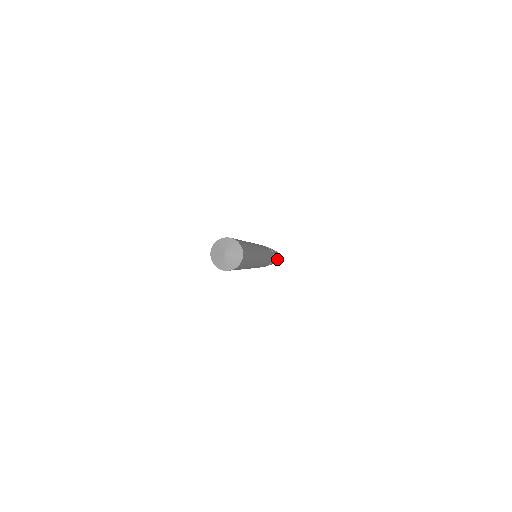
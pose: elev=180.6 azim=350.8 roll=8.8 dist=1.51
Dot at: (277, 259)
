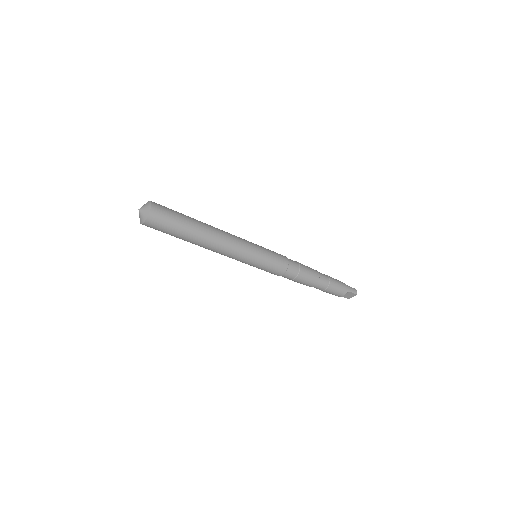
Dot at: (331, 288)
